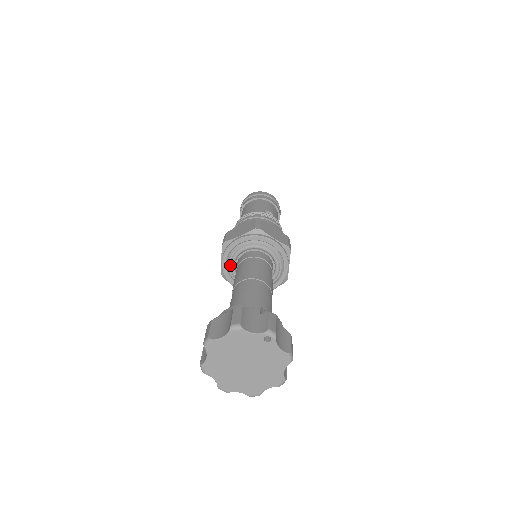
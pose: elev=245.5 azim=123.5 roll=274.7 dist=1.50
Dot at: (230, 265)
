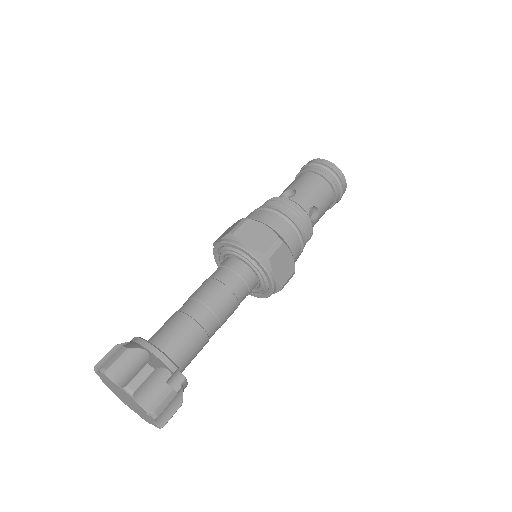
Dot at: (222, 252)
